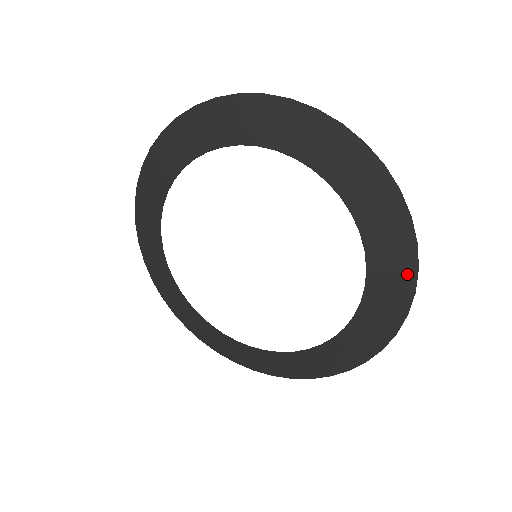
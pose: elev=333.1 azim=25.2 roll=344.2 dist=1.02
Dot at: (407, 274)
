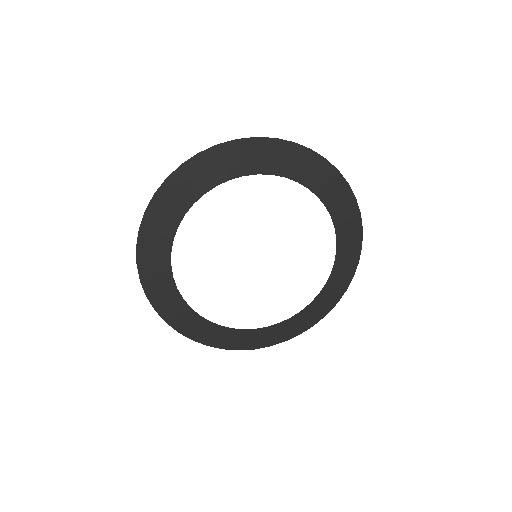
Dot at: (320, 315)
